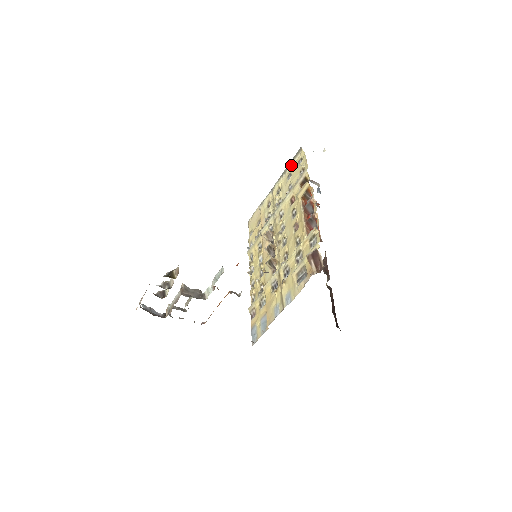
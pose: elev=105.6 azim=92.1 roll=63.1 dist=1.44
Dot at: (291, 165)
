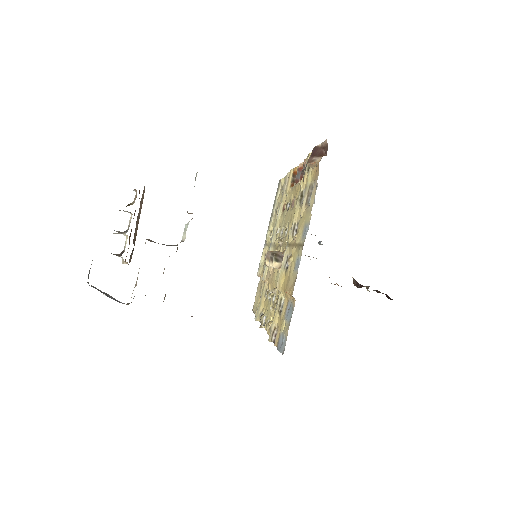
Dot at: (276, 202)
